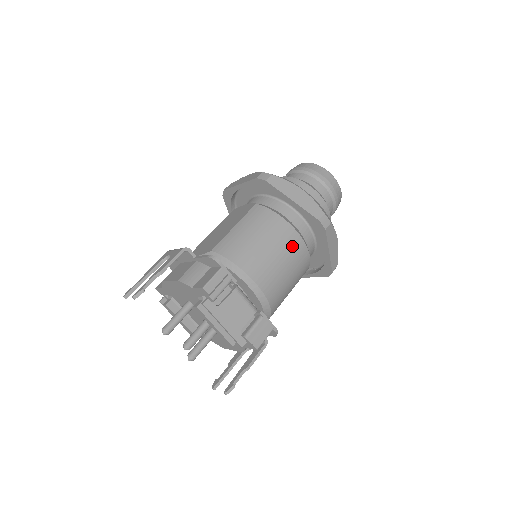
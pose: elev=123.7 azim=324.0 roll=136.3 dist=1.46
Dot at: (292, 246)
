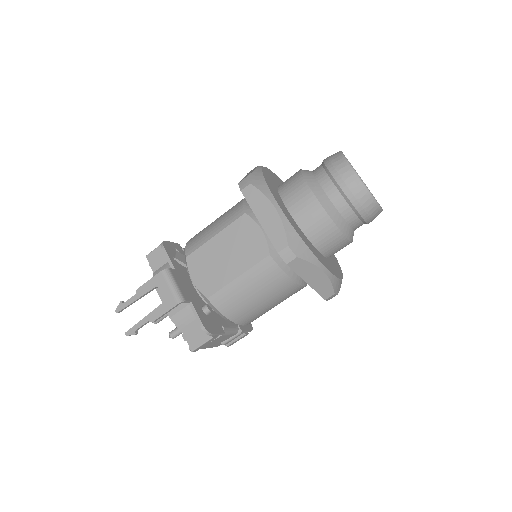
Dot at: (291, 295)
